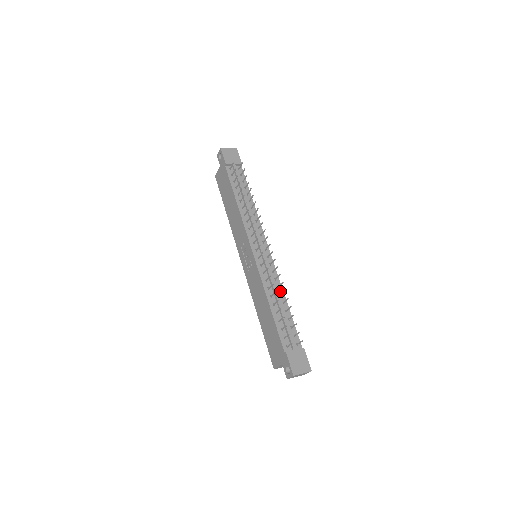
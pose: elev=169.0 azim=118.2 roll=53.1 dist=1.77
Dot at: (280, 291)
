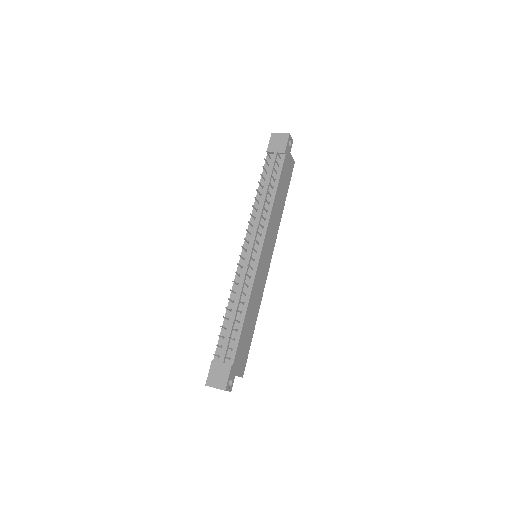
Dot at: (246, 299)
